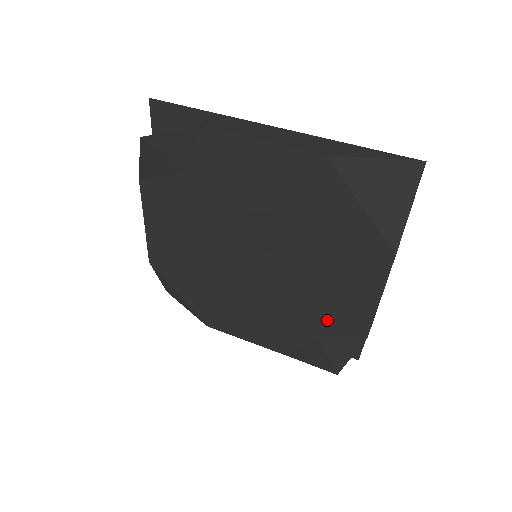
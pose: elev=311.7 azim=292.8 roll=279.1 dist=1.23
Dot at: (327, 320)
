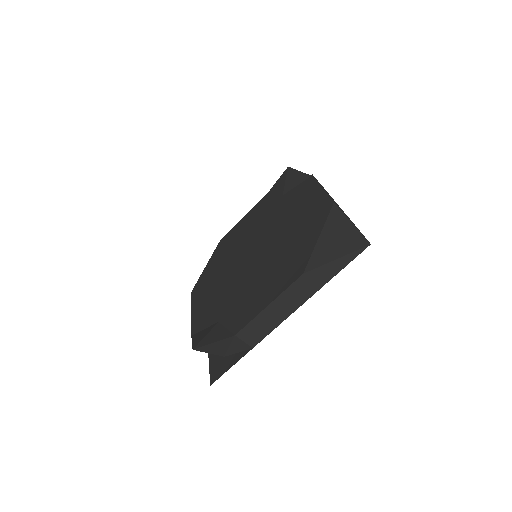
Dot at: (234, 312)
